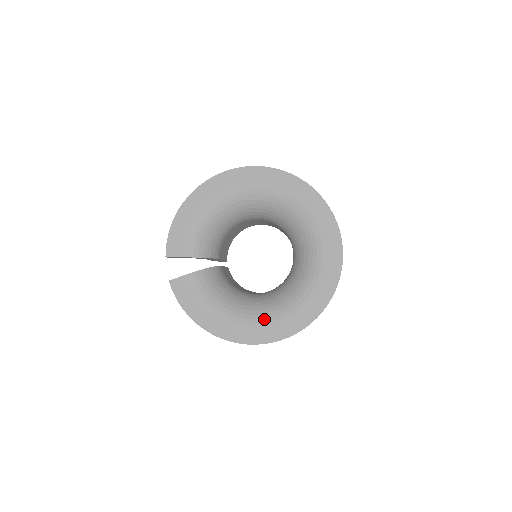
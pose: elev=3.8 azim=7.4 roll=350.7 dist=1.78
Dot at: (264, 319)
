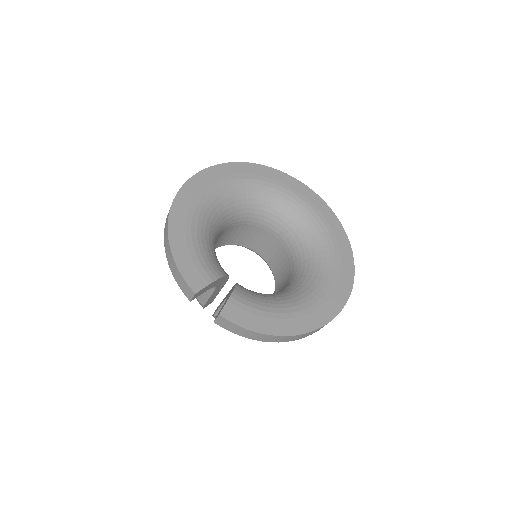
Dot at: (324, 288)
